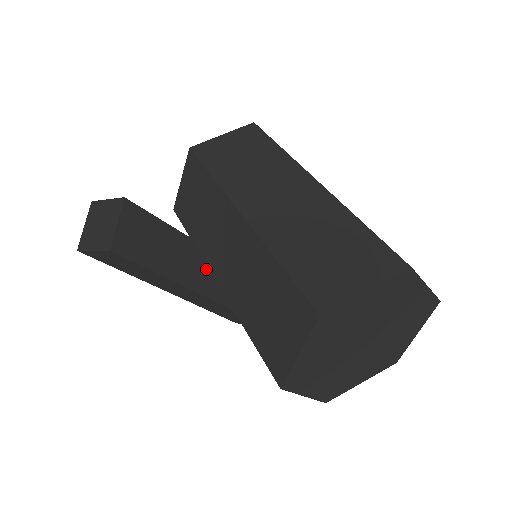
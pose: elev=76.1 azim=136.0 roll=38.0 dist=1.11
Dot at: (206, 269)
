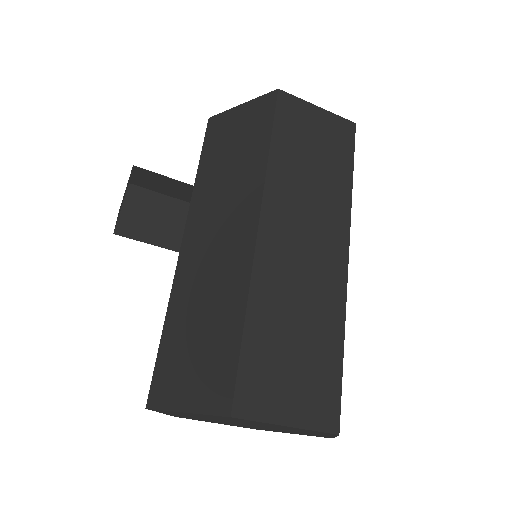
Dot at: occluded
